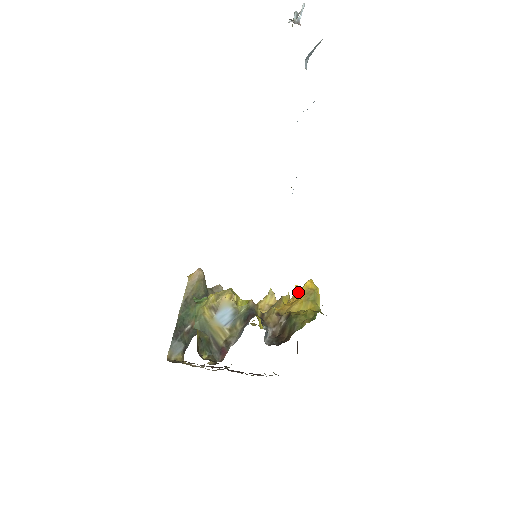
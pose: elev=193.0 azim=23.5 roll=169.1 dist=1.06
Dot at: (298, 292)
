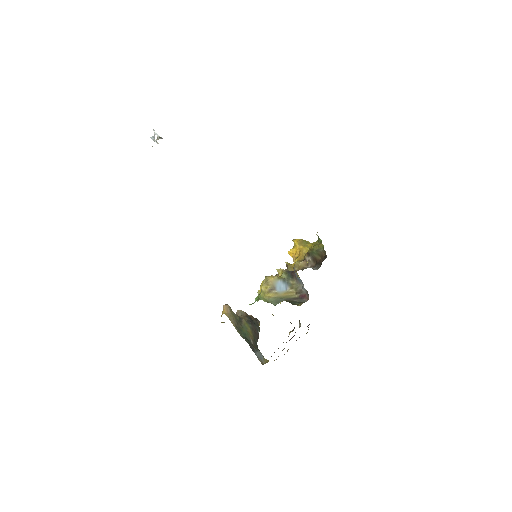
Dot at: (295, 249)
